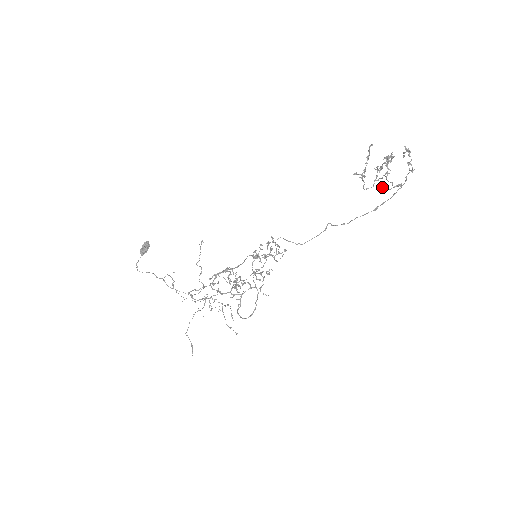
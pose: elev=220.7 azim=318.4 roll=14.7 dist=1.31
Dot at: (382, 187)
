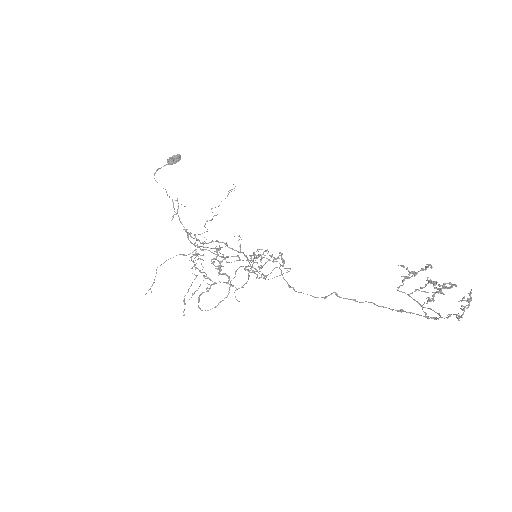
Dot at: (418, 302)
